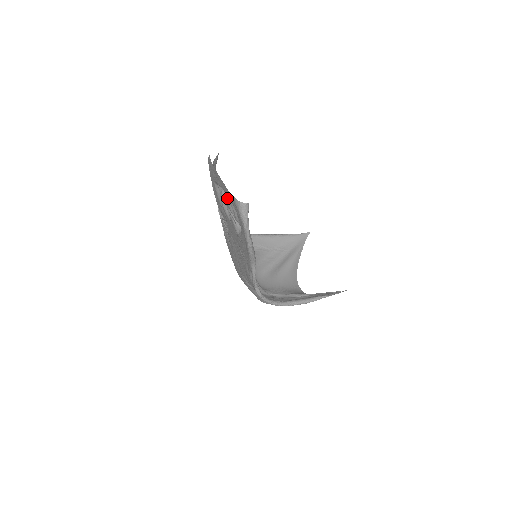
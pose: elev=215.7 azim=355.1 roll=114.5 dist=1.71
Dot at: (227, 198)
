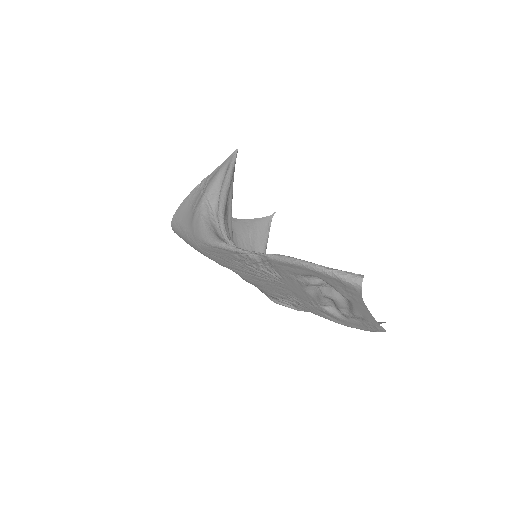
Dot at: (342, 301)
